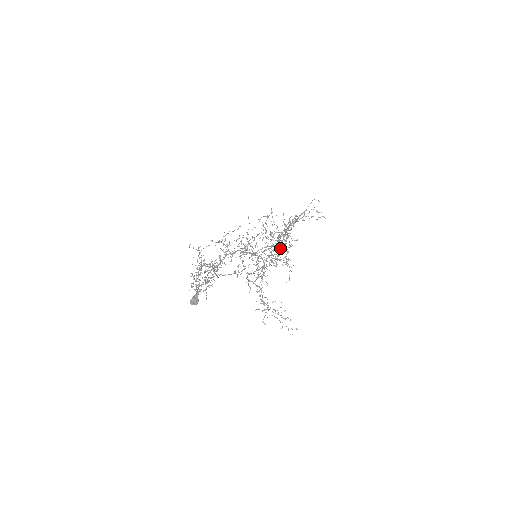
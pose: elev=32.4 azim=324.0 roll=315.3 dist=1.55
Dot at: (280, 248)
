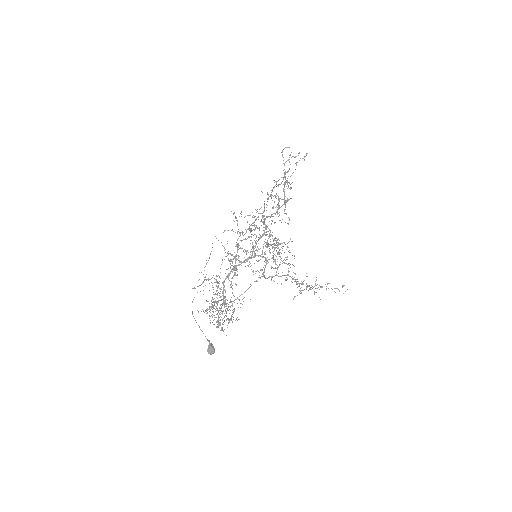
Dot at: (266, 235)
